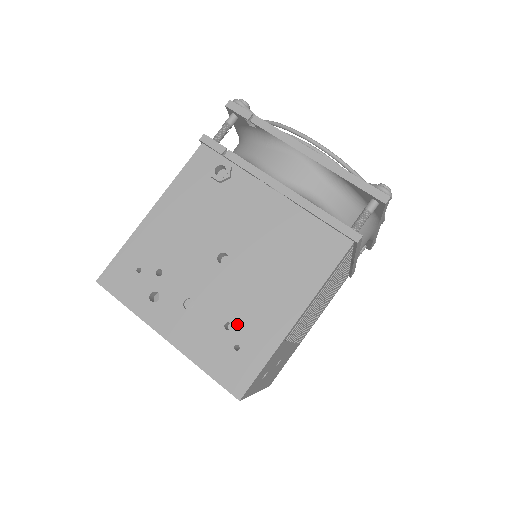
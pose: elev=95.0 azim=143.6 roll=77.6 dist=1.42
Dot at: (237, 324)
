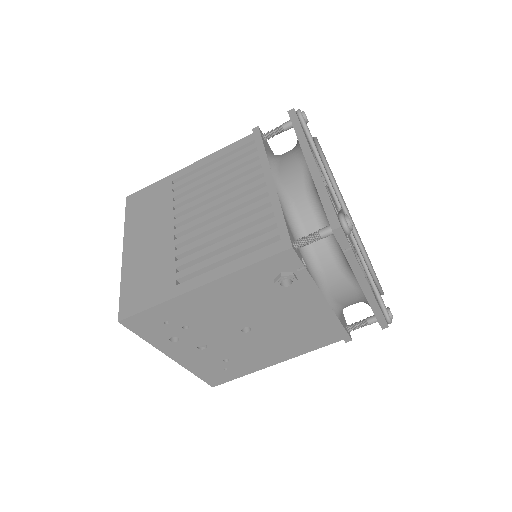
Dot at: (234, 361)
